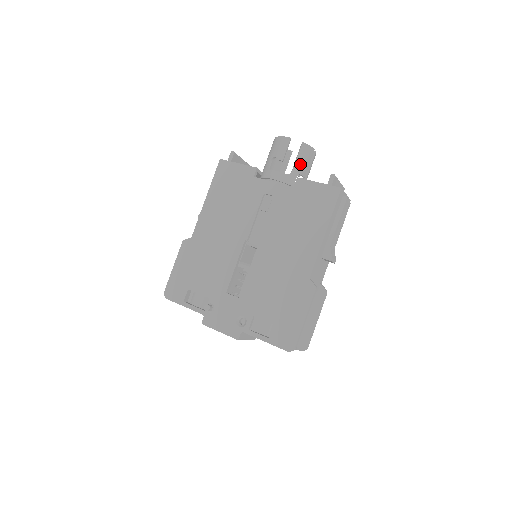
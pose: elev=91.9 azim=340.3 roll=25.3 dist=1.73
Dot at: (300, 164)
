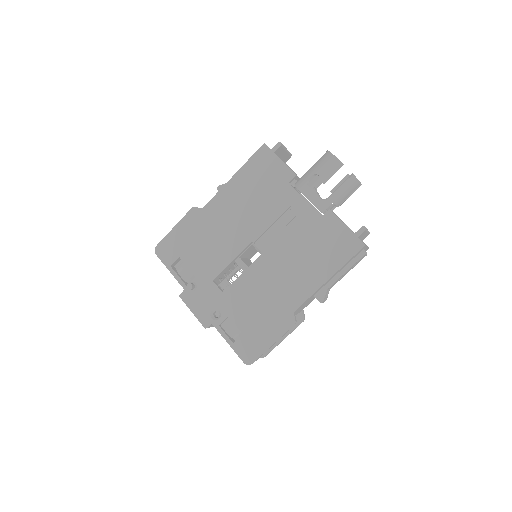
Dot at: (339, 194)
